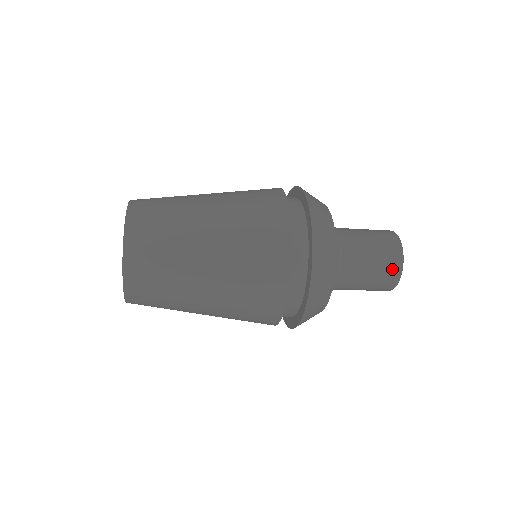
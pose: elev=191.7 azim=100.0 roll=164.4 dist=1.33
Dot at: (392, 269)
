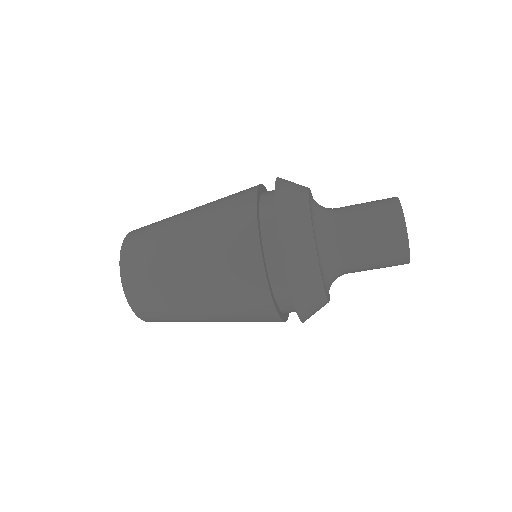
Dot at: (394, 233)
